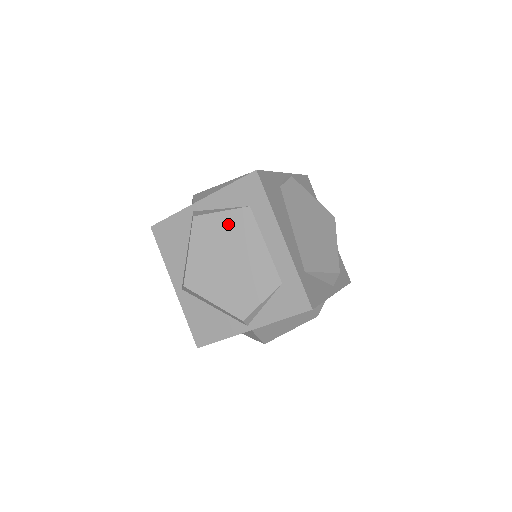
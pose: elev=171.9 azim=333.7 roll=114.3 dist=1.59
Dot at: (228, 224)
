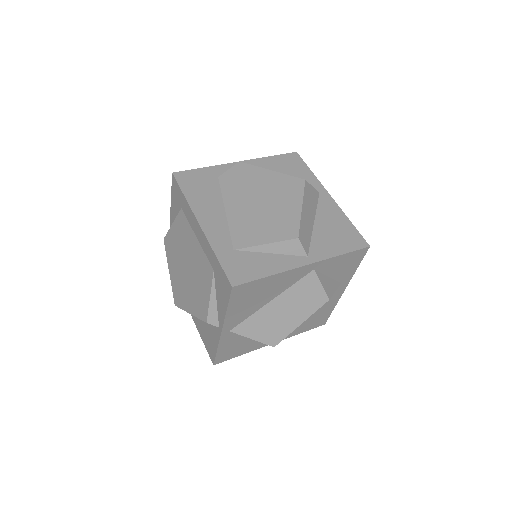
Dot at: (177, 233)
